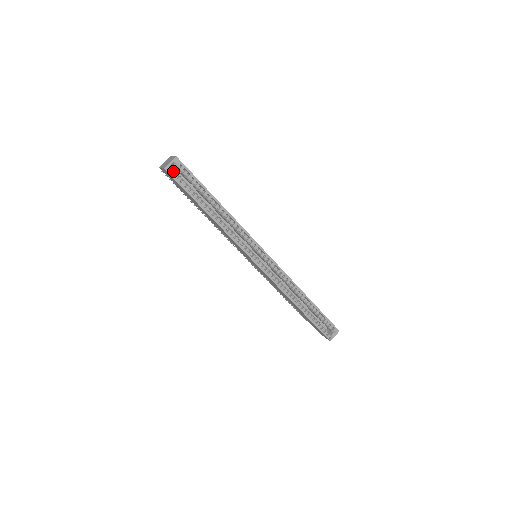
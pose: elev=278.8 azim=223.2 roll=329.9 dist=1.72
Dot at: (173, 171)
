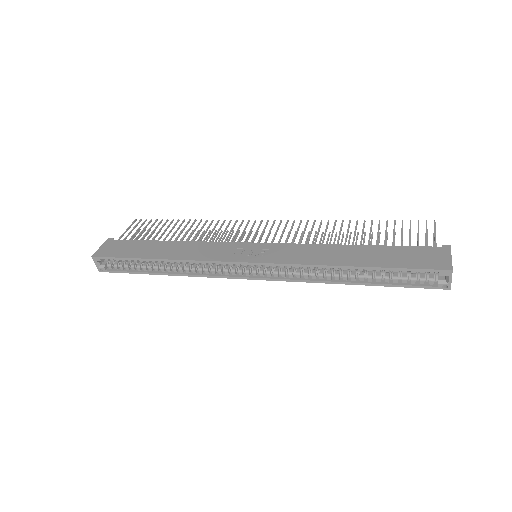
Dot at: (107, 265)
